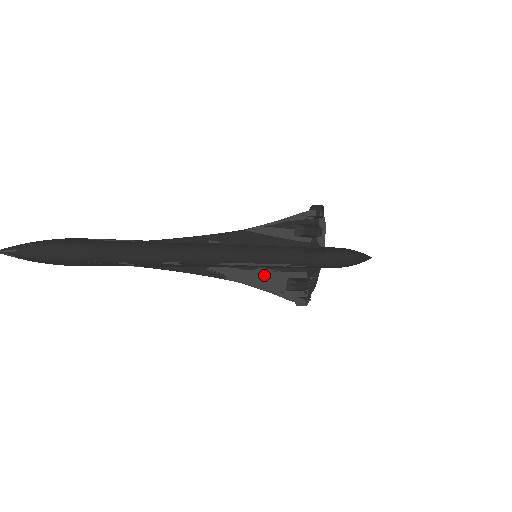
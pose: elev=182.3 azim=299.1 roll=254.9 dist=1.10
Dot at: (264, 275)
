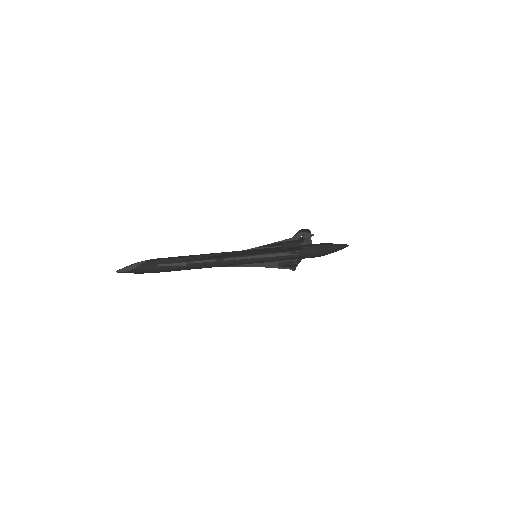
Dot at: (262, 263)
